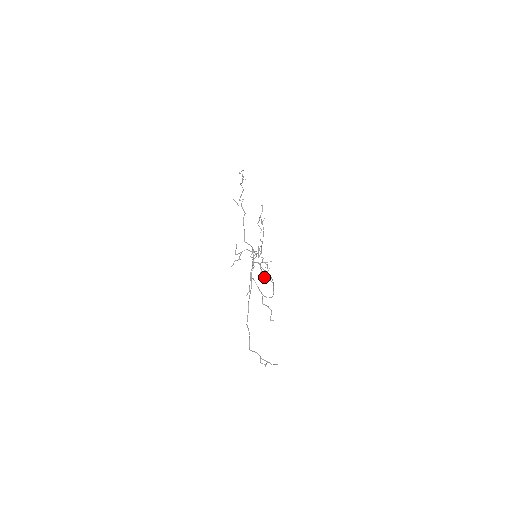
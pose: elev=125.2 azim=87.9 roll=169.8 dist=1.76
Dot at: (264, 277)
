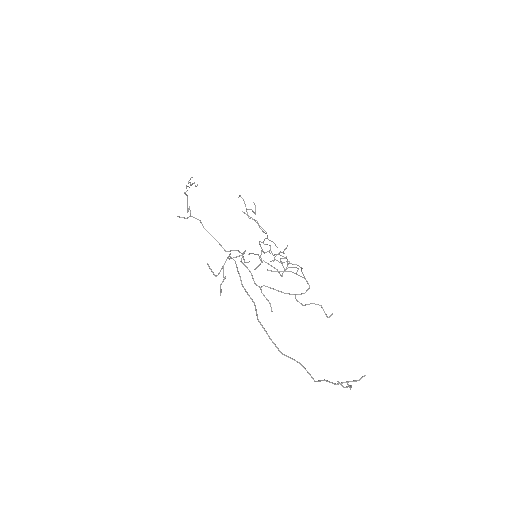
Dot at: (298, 269)
